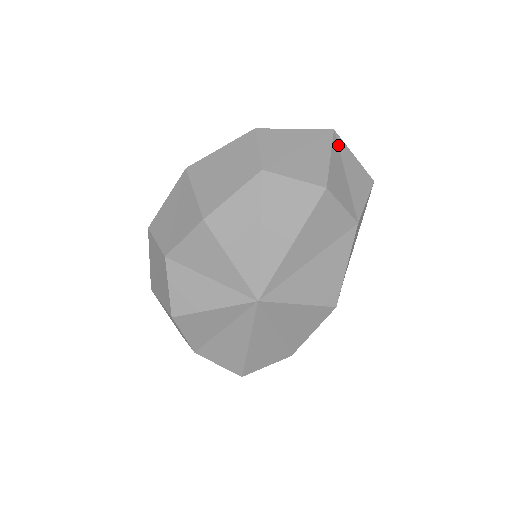
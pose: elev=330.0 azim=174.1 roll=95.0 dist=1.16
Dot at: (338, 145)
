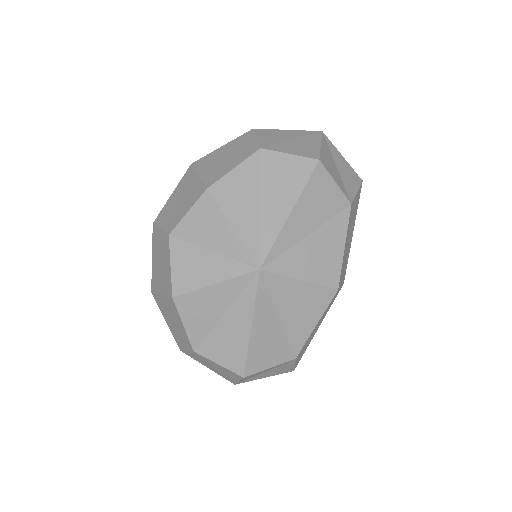
Dot at: (327, 143)
